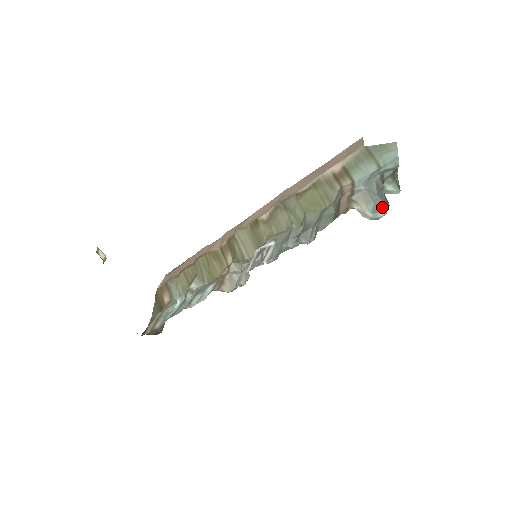
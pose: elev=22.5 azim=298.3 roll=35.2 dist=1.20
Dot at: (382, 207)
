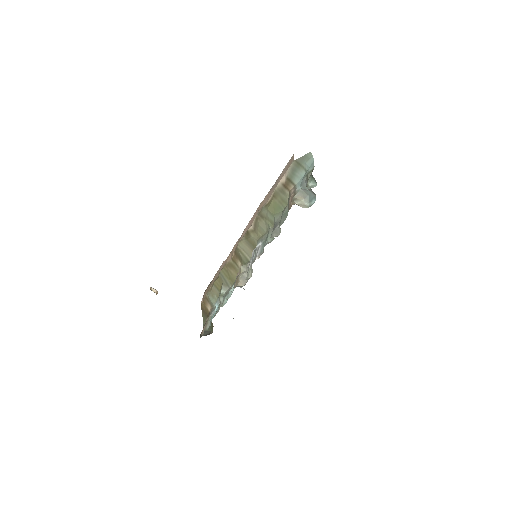
Dot at: (313, 197)
